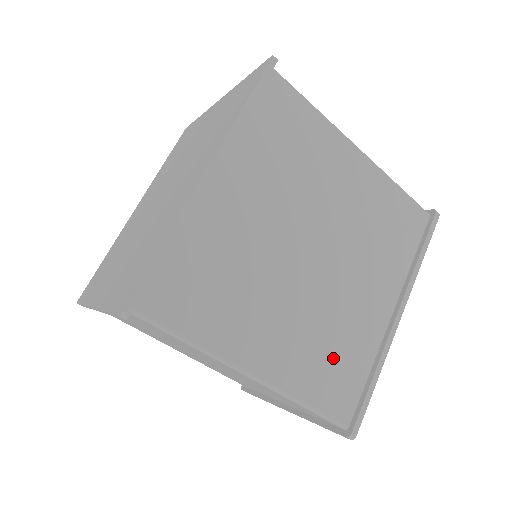
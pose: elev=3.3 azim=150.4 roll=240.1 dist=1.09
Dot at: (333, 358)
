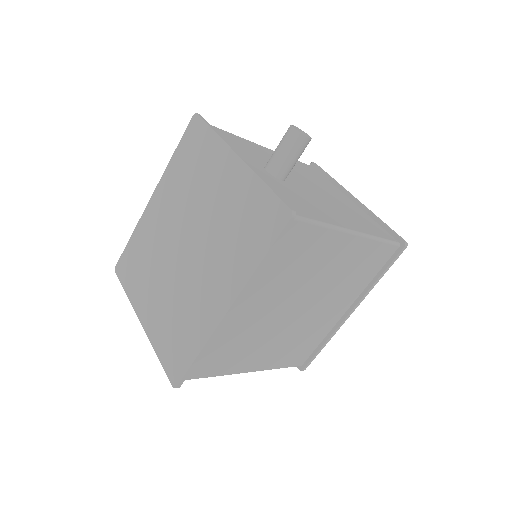
Dot at: (300, 346)
